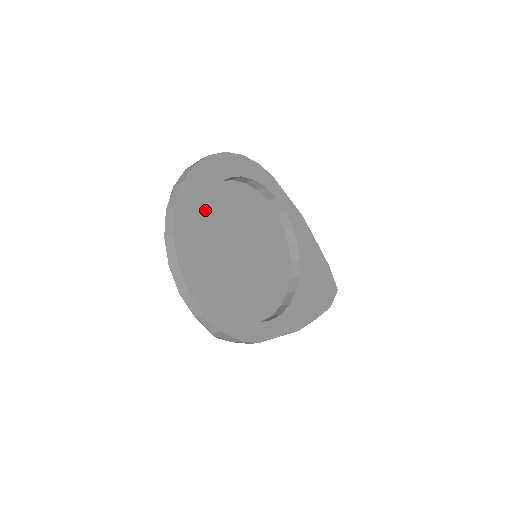
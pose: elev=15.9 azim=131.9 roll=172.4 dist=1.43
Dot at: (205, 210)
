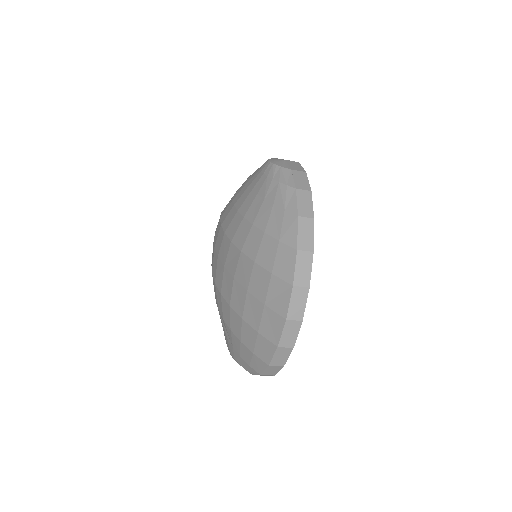
Dot at: occluded
